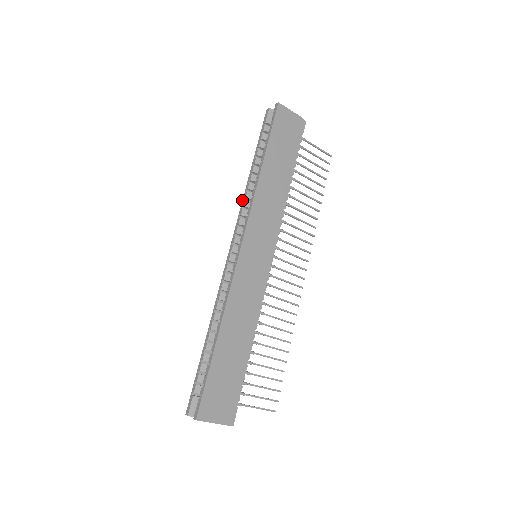
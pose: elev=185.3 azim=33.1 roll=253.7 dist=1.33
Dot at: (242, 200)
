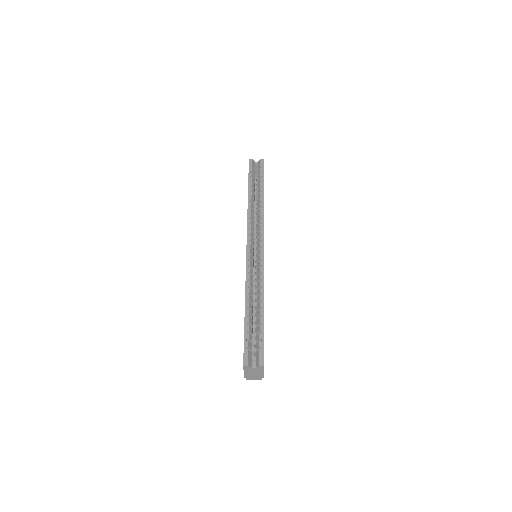
Dot at: (247, 213)
